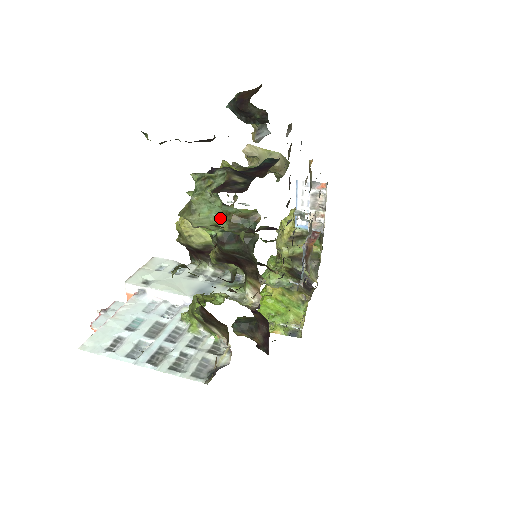
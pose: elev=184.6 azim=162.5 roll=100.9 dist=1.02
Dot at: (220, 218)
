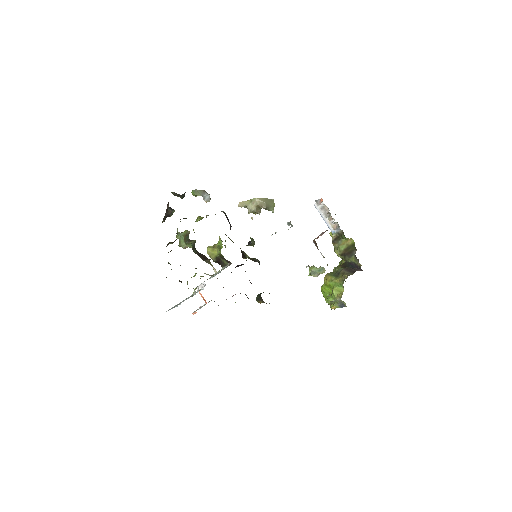
Dot at: occluded
